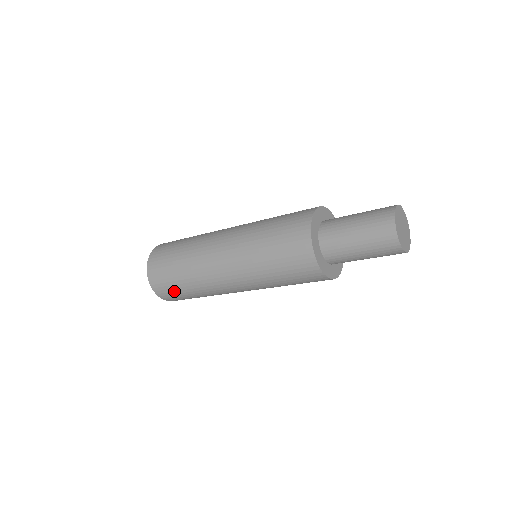
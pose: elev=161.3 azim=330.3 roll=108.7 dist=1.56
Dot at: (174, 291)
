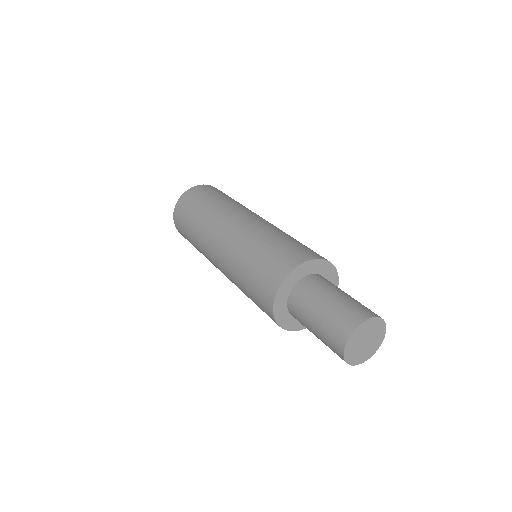
Dot at: (185, 234)
